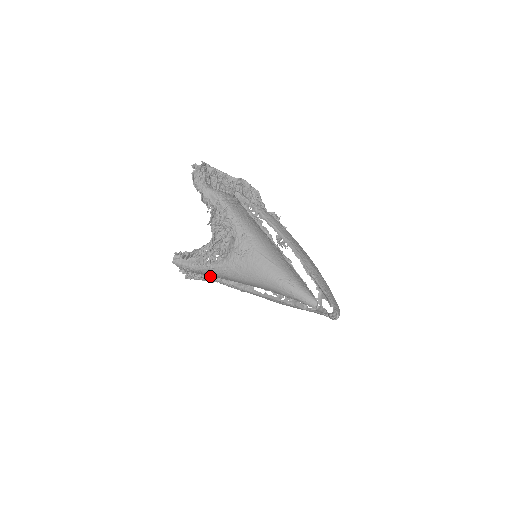
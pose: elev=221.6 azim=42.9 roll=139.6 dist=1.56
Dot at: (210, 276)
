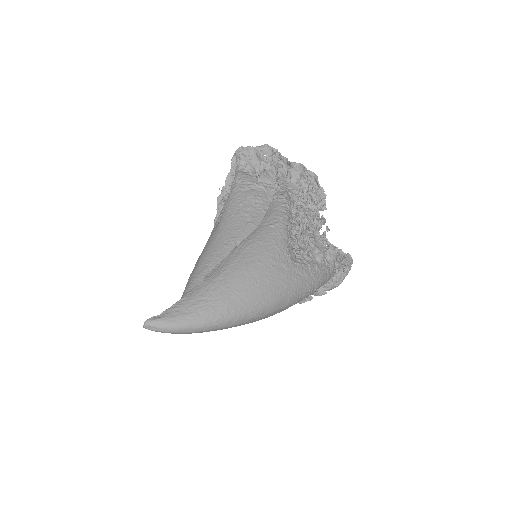
Dot at: occluded
